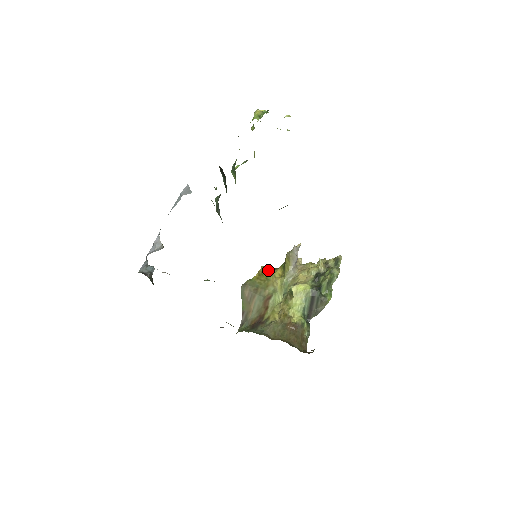
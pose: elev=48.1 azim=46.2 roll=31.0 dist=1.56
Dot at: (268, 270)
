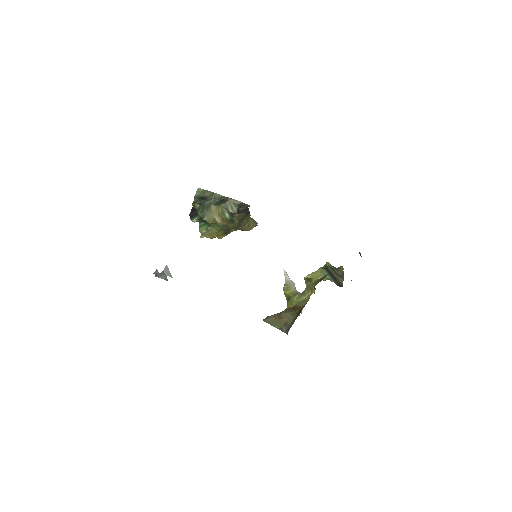
Dot at: occluded
